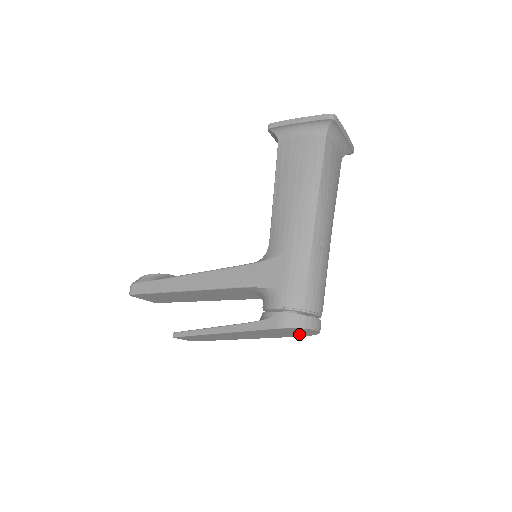
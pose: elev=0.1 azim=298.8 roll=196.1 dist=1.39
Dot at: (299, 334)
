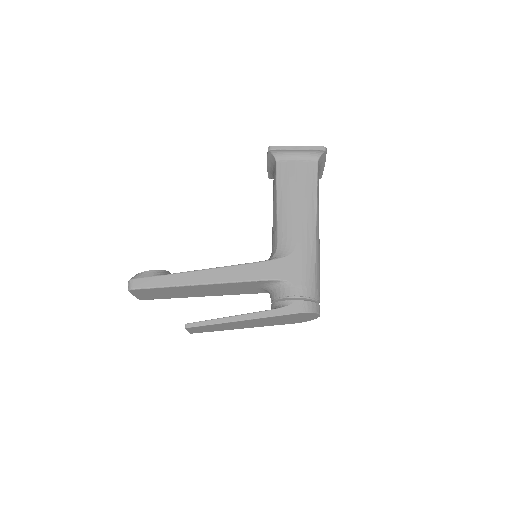
Dot at: (299, 320)
